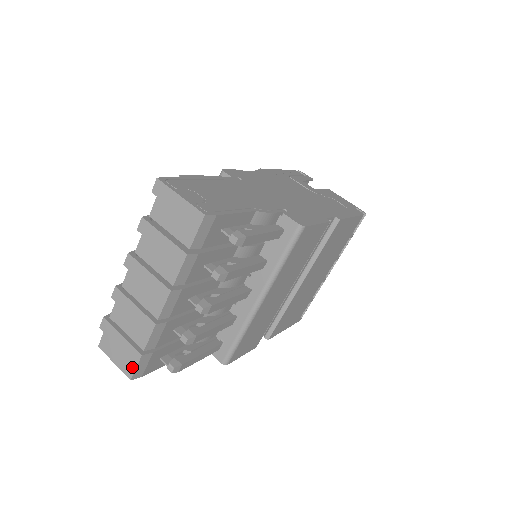
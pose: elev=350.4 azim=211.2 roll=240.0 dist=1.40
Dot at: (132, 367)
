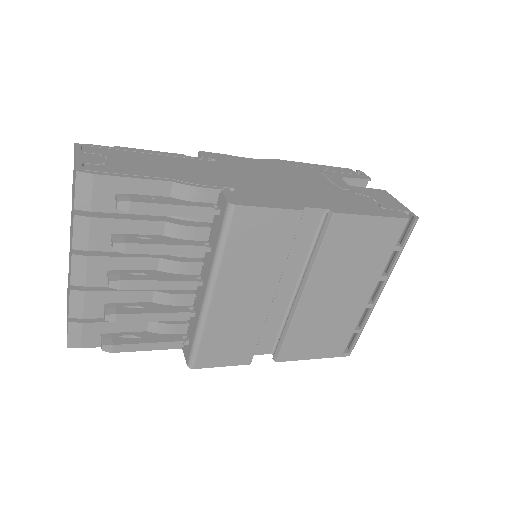
Dot at: (67, 334)
